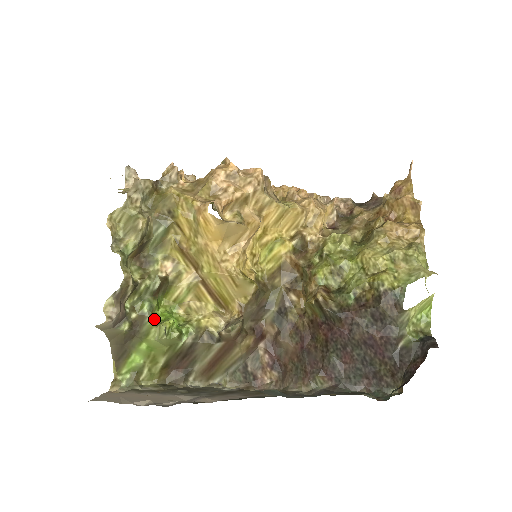
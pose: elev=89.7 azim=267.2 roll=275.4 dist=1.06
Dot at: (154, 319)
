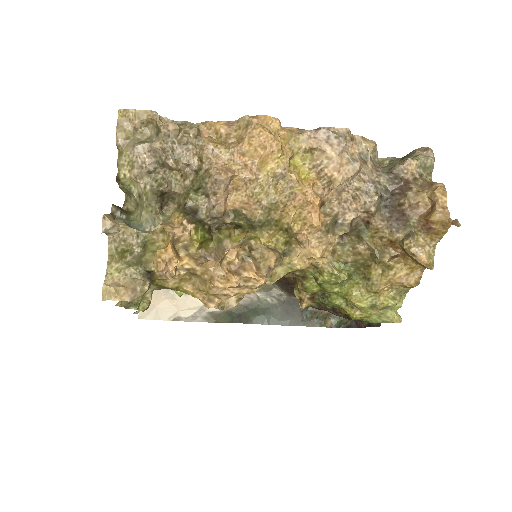
Dot at: occluded
